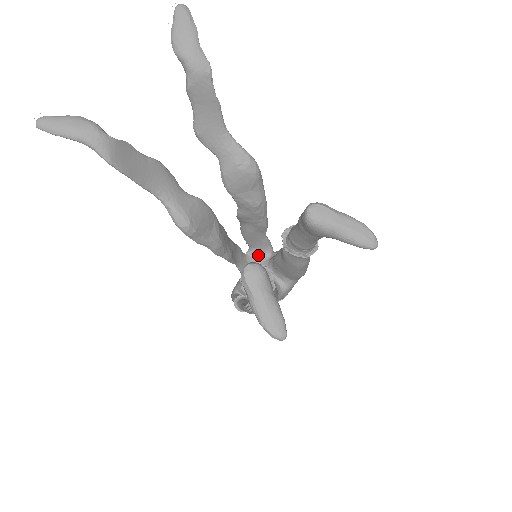
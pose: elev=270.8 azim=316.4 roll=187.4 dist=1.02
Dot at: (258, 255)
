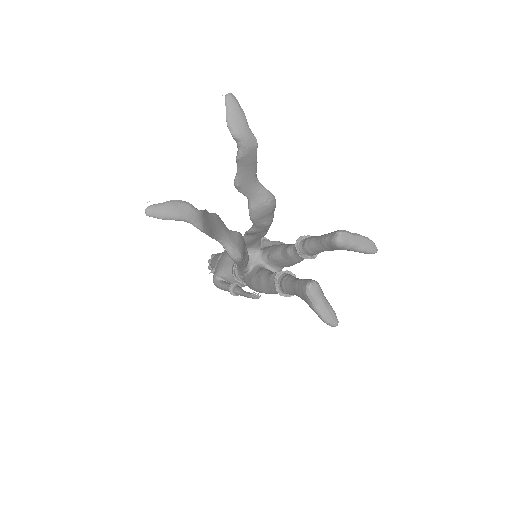
Dot at: (251, 253)
